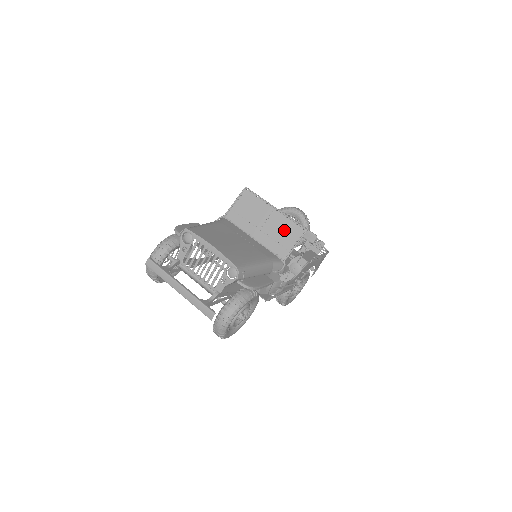
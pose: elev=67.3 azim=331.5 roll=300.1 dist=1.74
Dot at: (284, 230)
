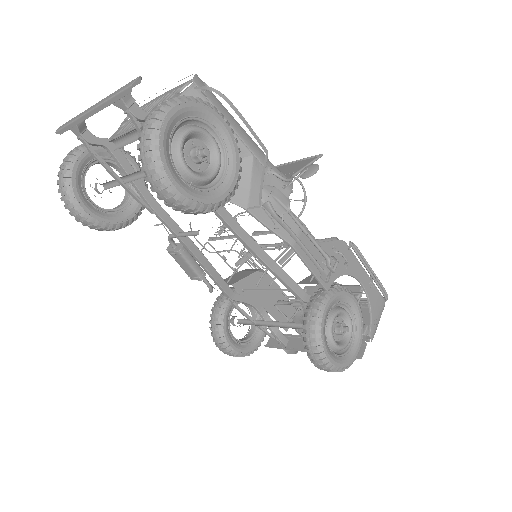
Dot at: (289, 168)
